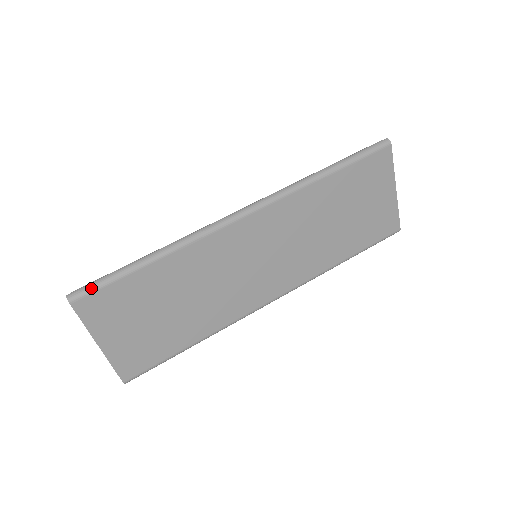
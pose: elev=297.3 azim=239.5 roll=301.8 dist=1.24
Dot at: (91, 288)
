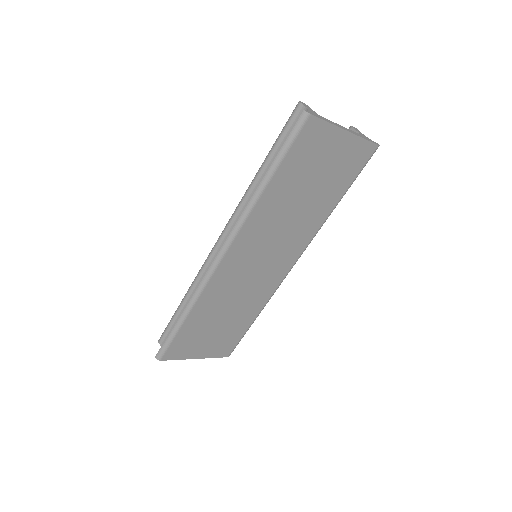
Dot at: (164, 349)
